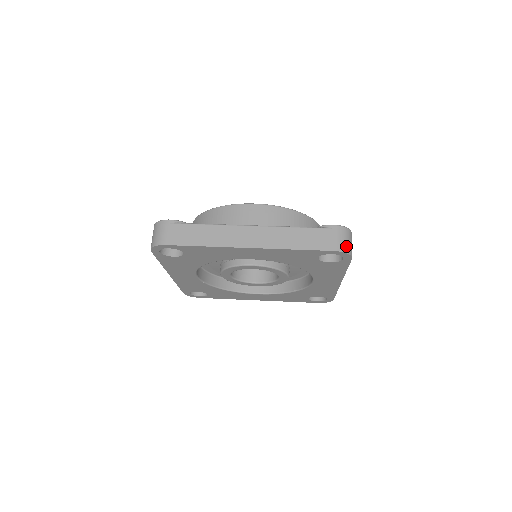
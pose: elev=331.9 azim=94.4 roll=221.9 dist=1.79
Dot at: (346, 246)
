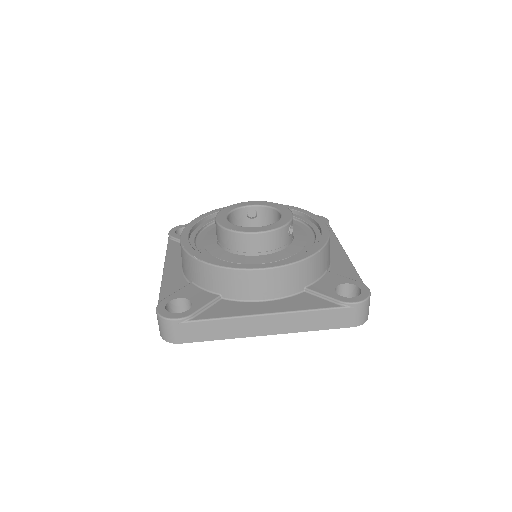
Dot at: (365, 317)
